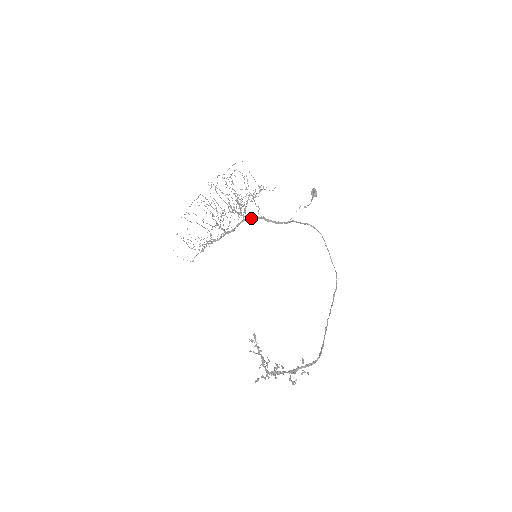
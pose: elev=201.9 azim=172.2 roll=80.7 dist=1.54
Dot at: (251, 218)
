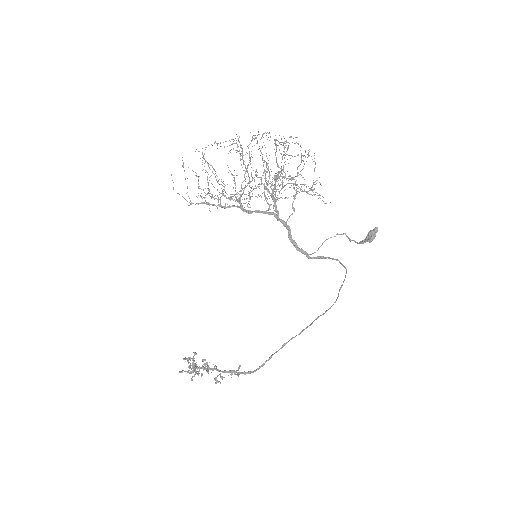
Dot at: (276, 217)
